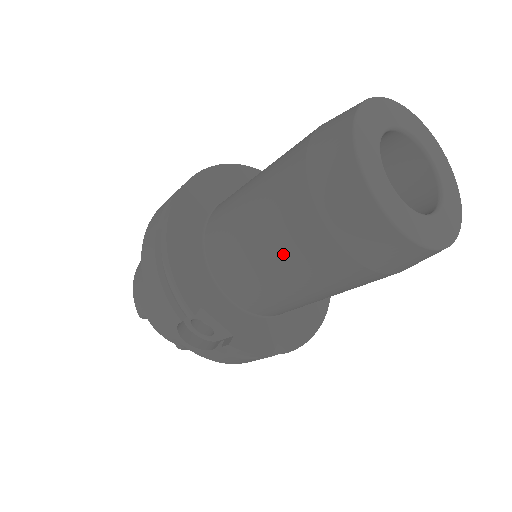
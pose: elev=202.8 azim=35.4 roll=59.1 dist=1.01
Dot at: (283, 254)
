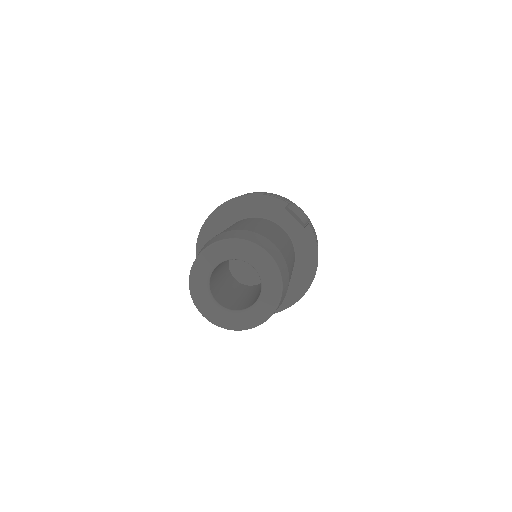
Dot at: occluded
